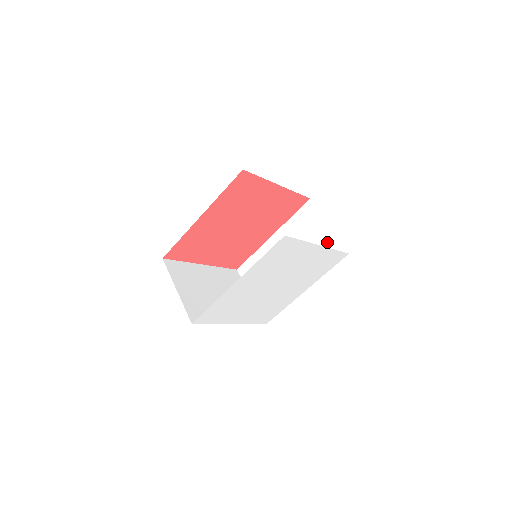
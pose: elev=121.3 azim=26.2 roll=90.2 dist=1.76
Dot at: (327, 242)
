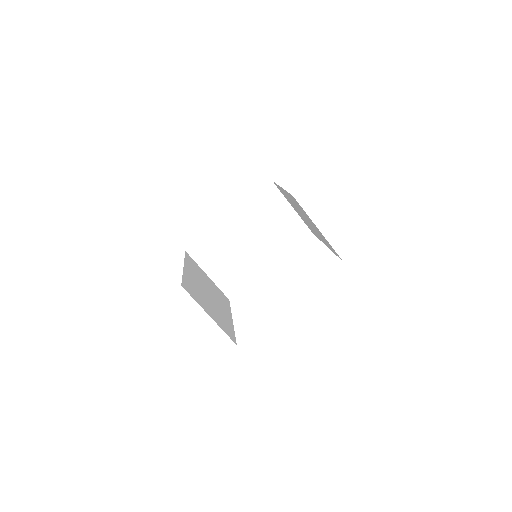
Dot at: (292, 223)
